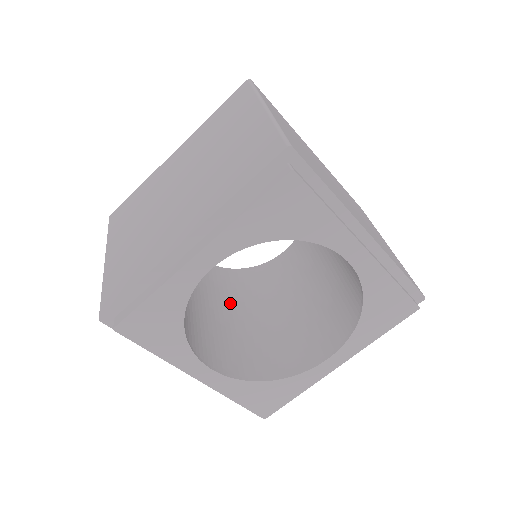
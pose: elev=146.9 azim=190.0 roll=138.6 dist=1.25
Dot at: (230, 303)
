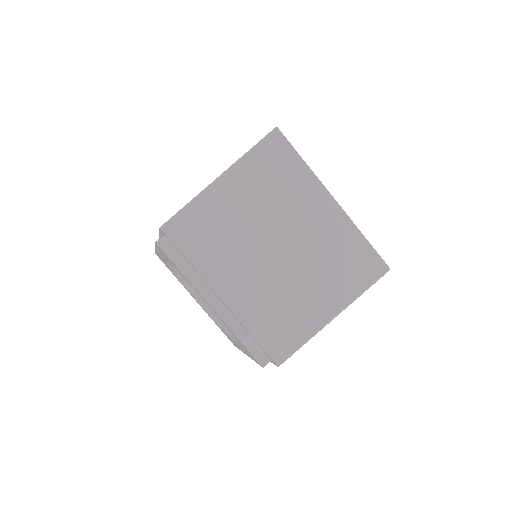
Dot at: occluded
